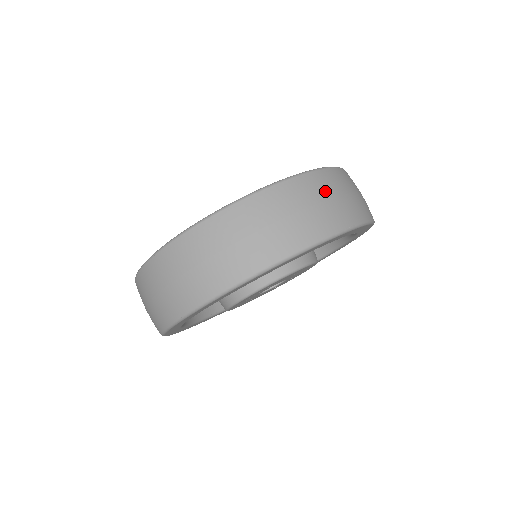
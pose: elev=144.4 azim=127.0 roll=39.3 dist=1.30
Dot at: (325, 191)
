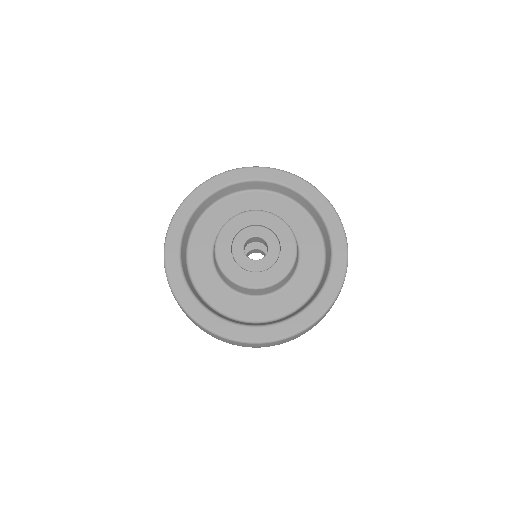
Dot at: (272, 345)
